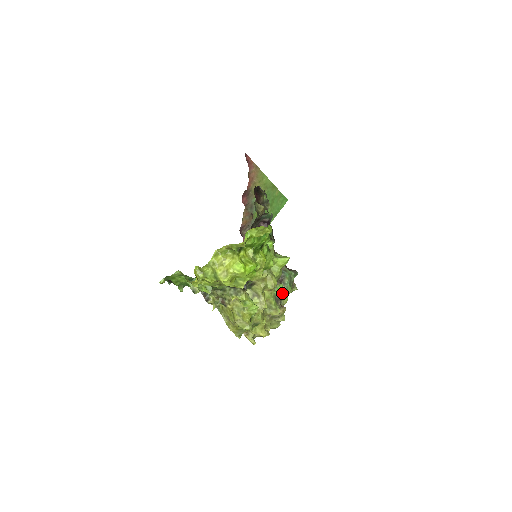
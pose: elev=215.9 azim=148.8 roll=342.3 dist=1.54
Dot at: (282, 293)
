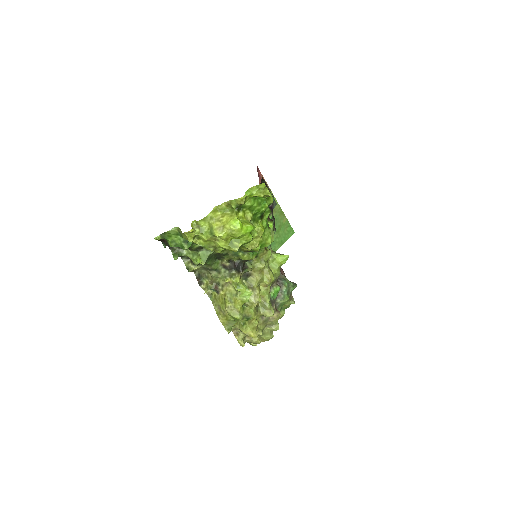
Dot at: (278, 301)
